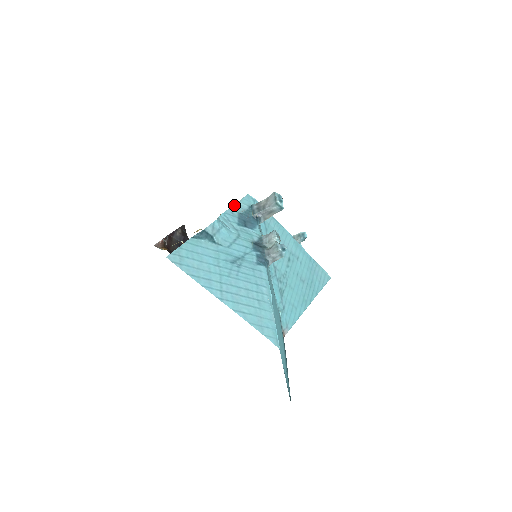
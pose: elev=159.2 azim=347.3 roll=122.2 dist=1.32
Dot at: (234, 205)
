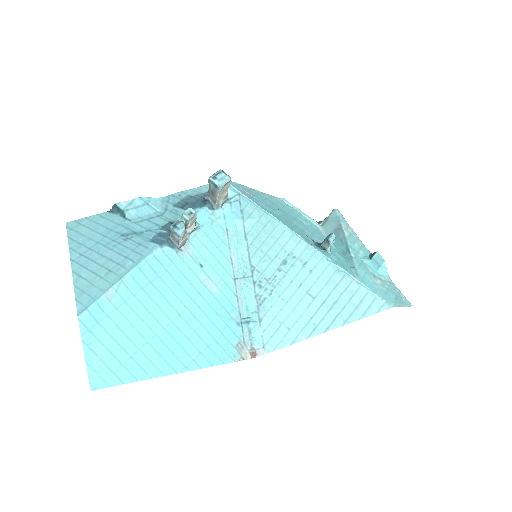
Dot at: (192, 189)
